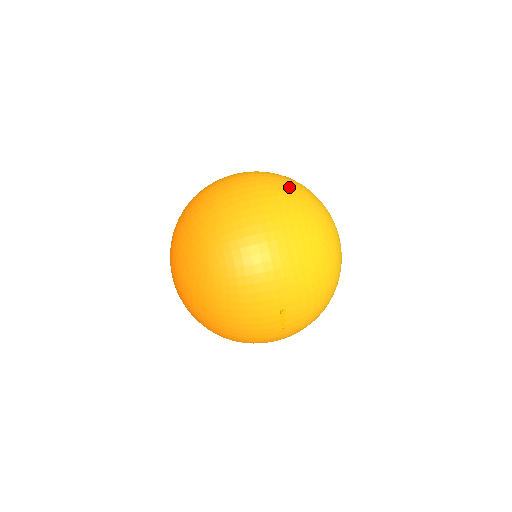
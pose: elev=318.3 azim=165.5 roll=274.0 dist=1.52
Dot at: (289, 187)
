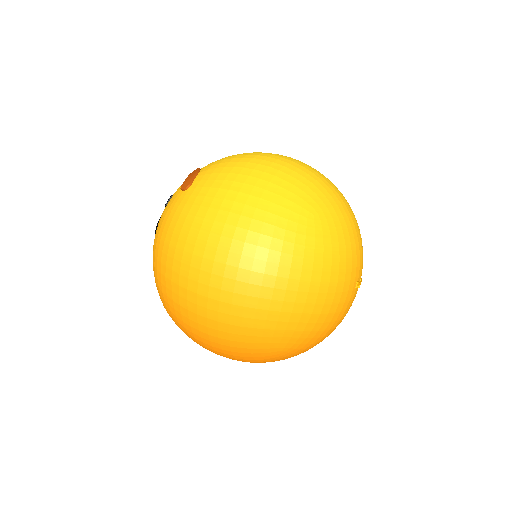
Dot at: (229, 220)
